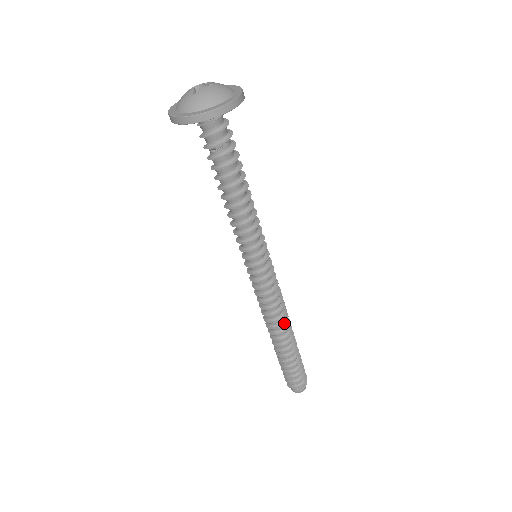
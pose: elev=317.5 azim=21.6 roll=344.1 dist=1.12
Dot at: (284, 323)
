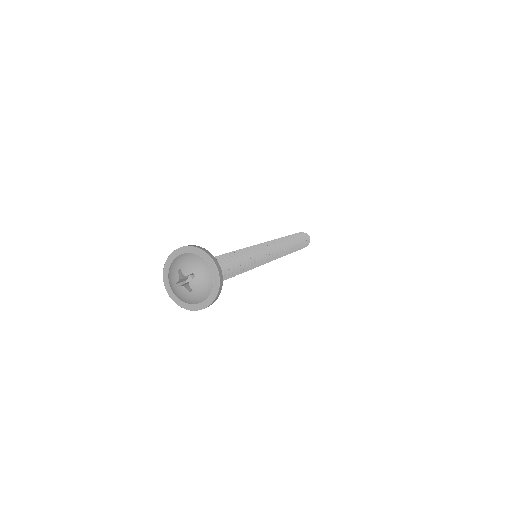
Dot at: (288, 247)
